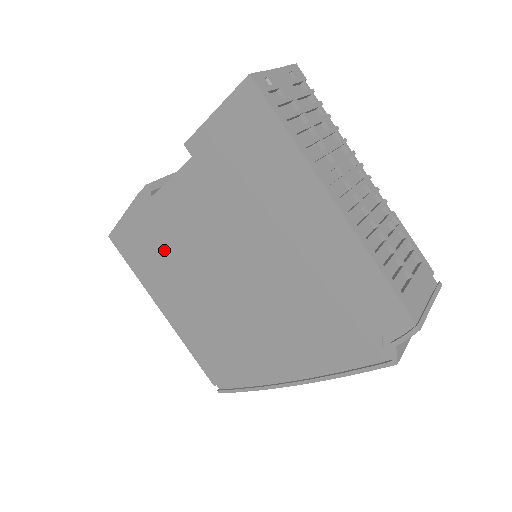
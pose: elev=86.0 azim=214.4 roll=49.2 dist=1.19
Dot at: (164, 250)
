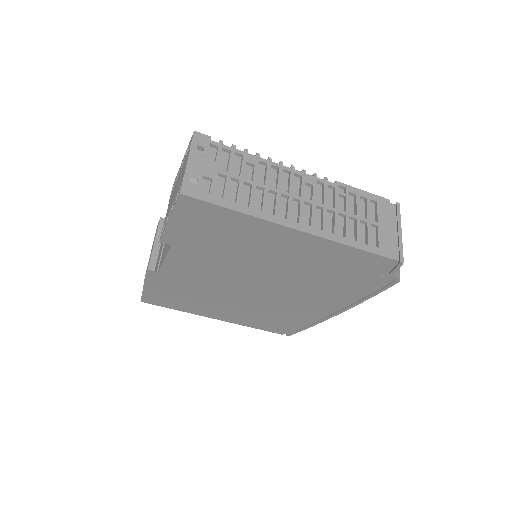
Dot at: (190, 293)
